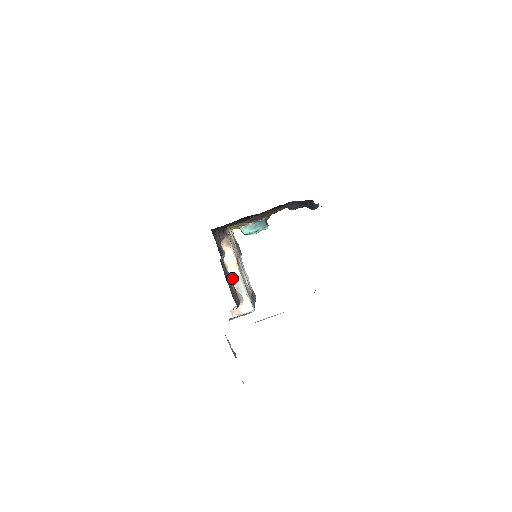
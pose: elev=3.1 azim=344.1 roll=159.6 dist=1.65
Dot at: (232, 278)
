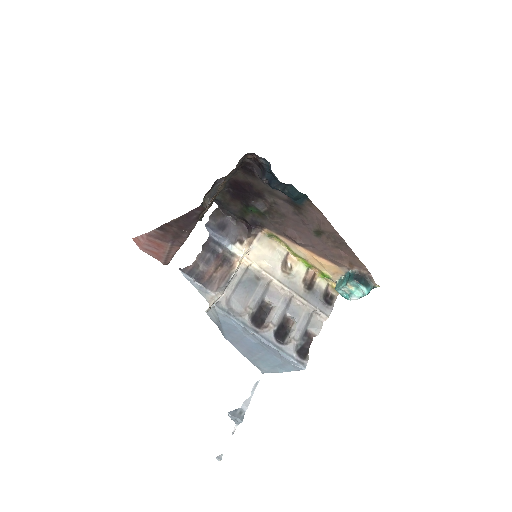
Dot at: occluded
